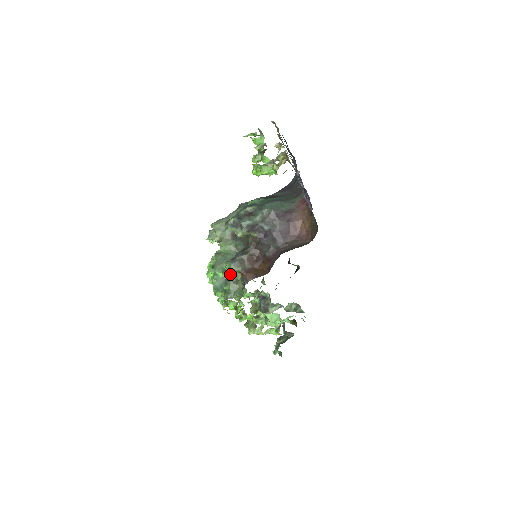
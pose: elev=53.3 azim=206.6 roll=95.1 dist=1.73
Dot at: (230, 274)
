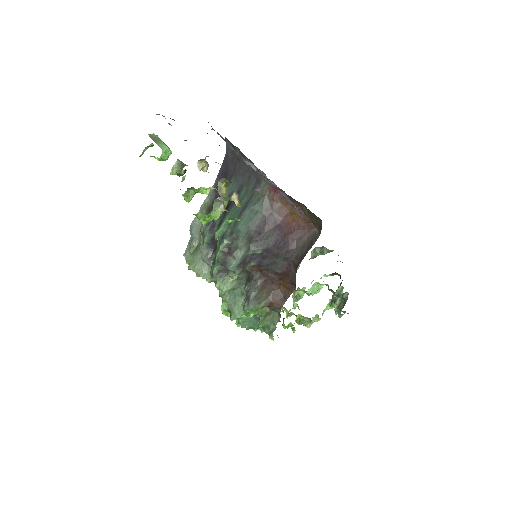
Dot at: (255, 313)
